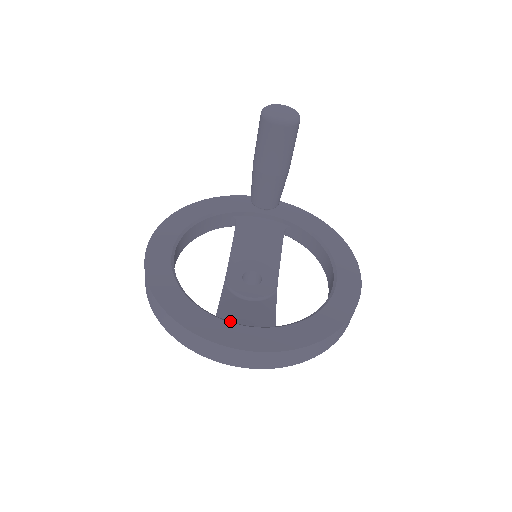
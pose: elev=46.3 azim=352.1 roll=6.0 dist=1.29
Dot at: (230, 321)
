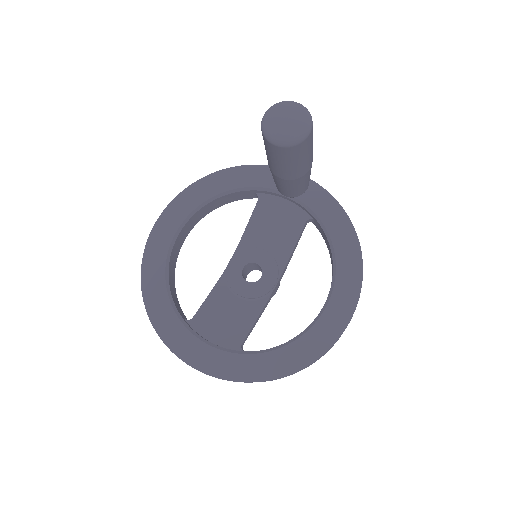
Dot at: (202, 327)
